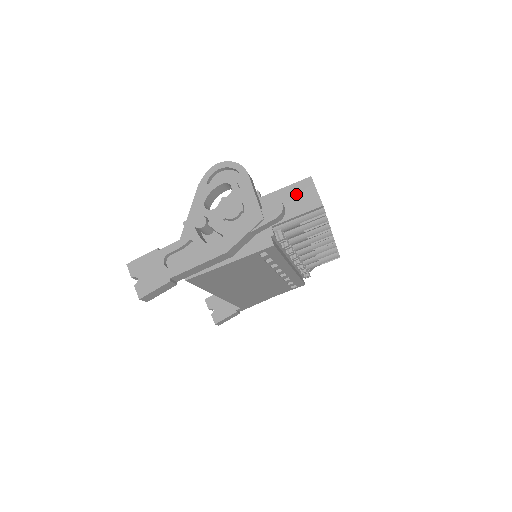
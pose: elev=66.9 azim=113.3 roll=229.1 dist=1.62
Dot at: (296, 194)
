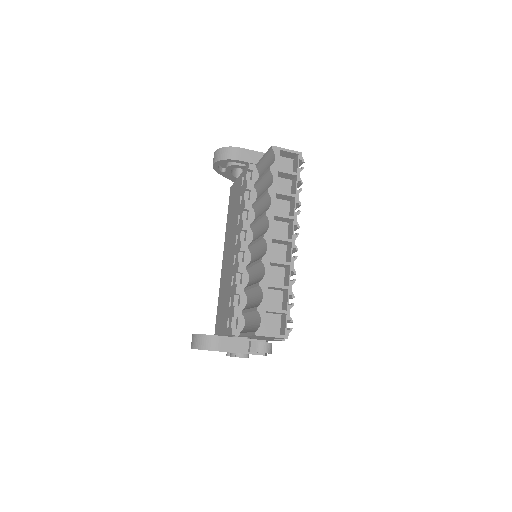
Dot at: occluded
